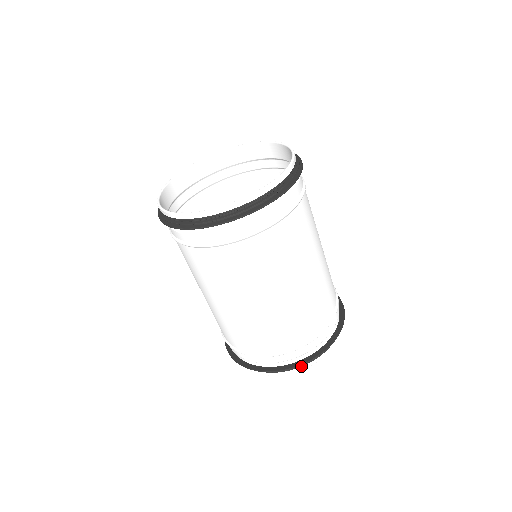
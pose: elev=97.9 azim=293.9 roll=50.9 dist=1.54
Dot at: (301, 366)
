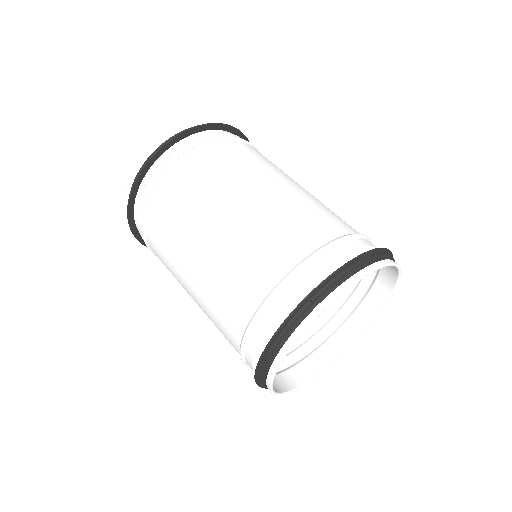
Dot at: (329, 293)
